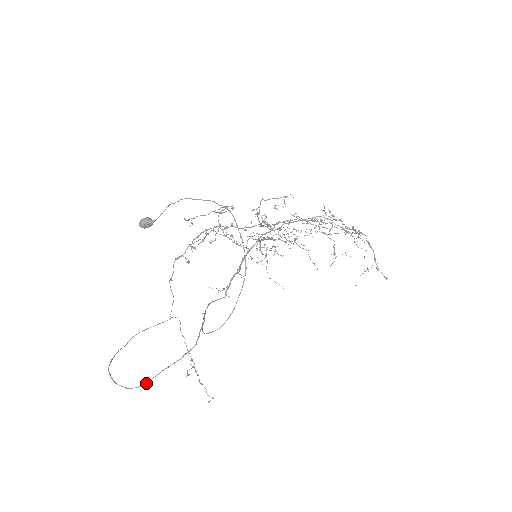
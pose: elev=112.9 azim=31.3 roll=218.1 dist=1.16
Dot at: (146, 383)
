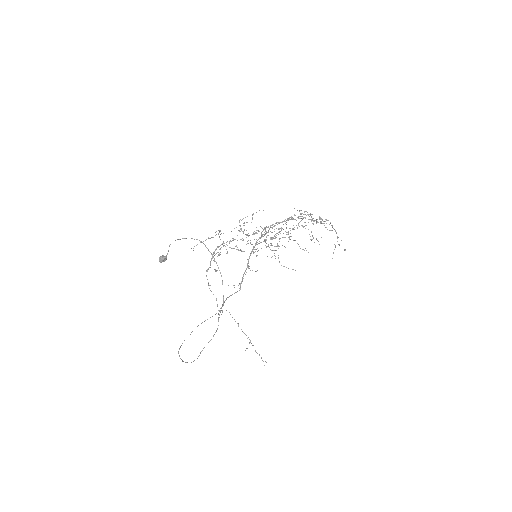
Dot at: occluded
